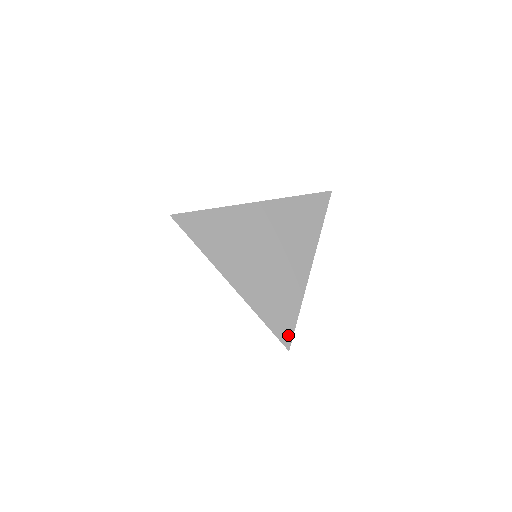
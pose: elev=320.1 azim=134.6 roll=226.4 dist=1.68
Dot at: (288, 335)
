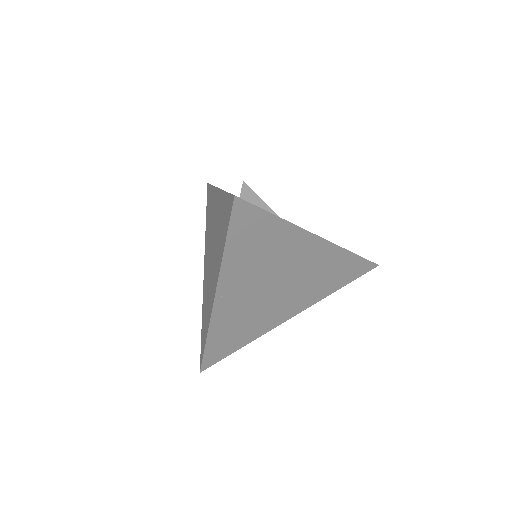
Dot at: (213, 361)
